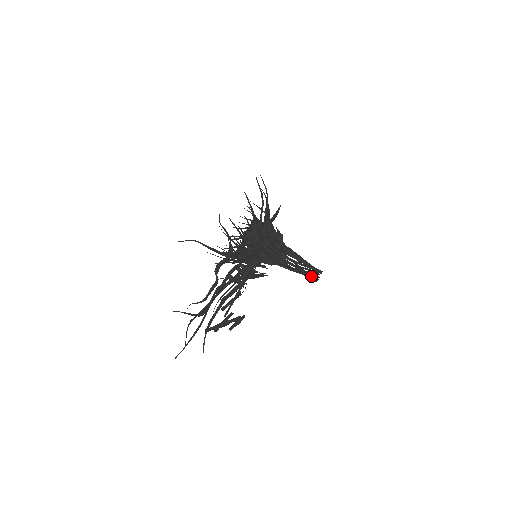
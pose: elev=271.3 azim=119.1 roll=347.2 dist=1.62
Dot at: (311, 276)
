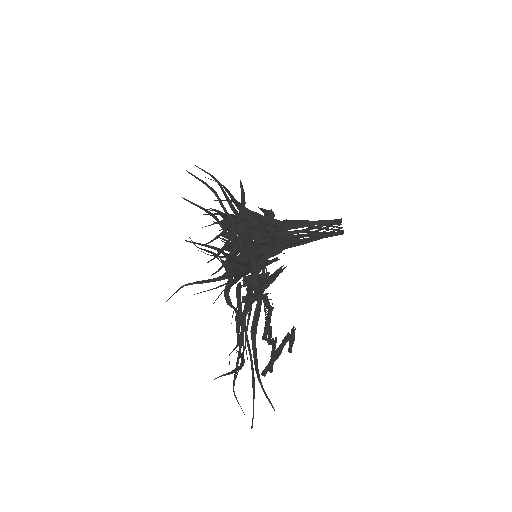
Dot at: (332, 233)
